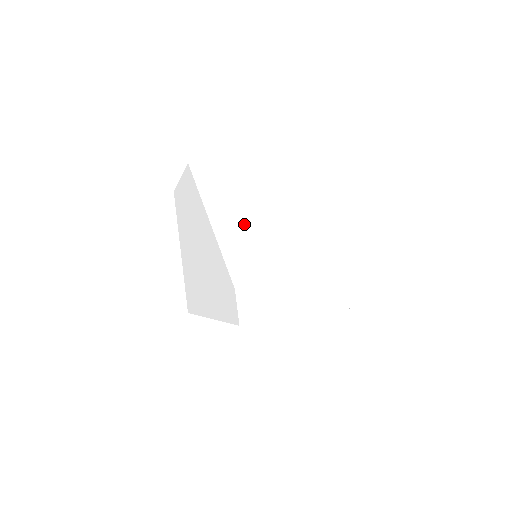
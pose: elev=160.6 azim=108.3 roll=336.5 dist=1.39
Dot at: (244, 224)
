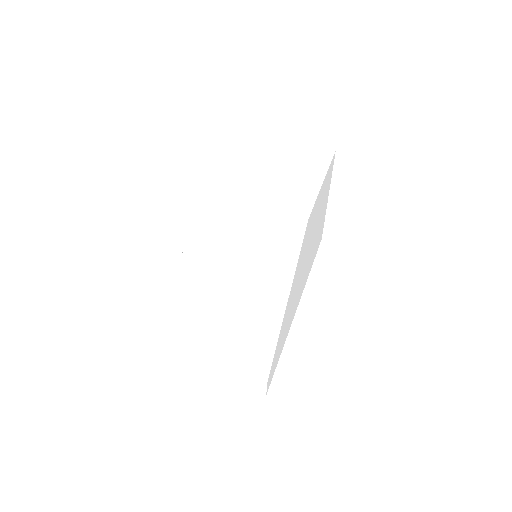
Dot at: (197, 293)
